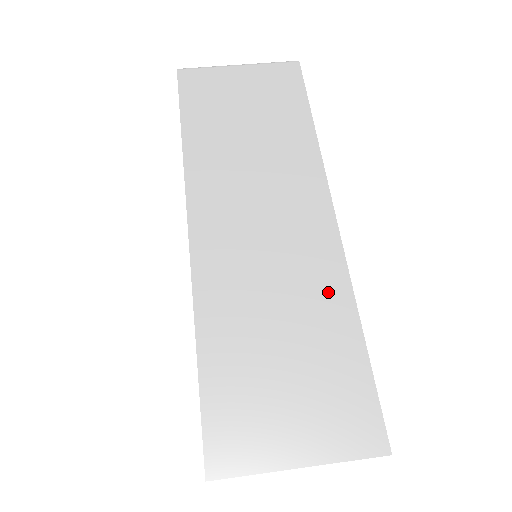
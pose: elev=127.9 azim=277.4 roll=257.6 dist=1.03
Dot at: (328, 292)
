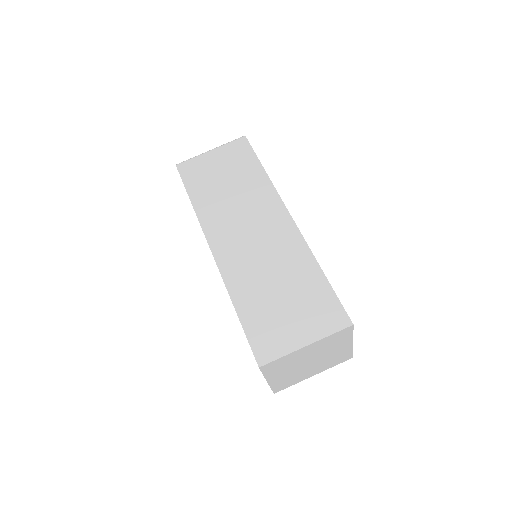
Dot at: (297, 256)
